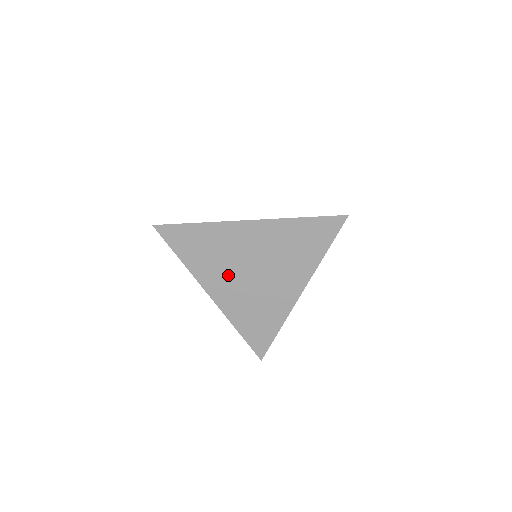
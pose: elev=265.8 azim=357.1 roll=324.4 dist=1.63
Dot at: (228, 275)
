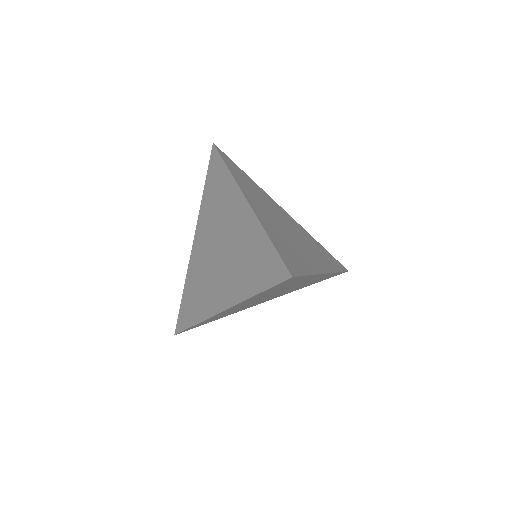
Dot at: (209, 234)
